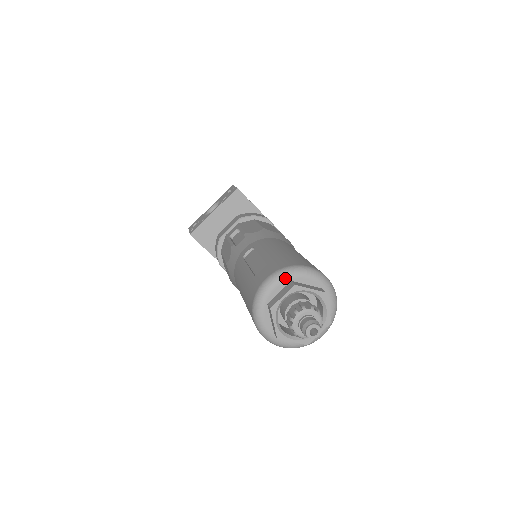
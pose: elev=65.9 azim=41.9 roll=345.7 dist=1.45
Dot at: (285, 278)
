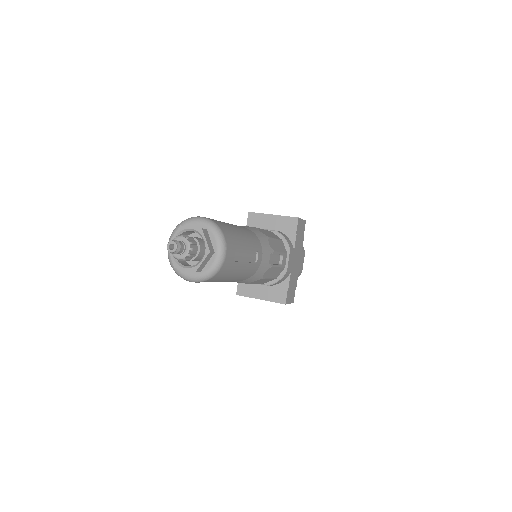
Dot at: (206, 224)
